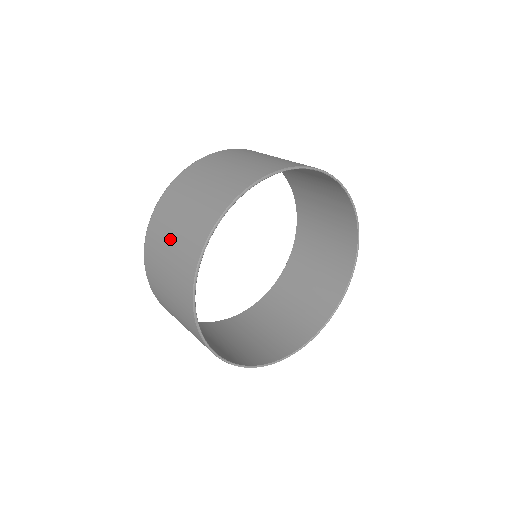
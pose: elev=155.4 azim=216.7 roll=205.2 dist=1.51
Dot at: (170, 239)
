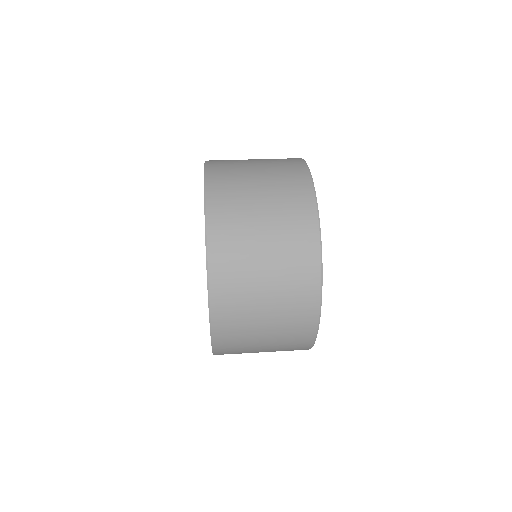
Dot at: (257, 185)
